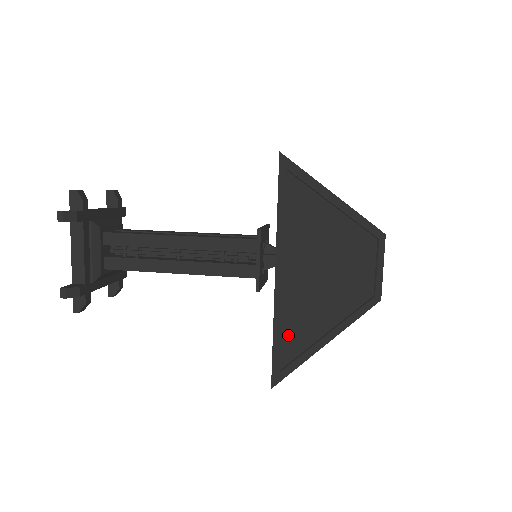
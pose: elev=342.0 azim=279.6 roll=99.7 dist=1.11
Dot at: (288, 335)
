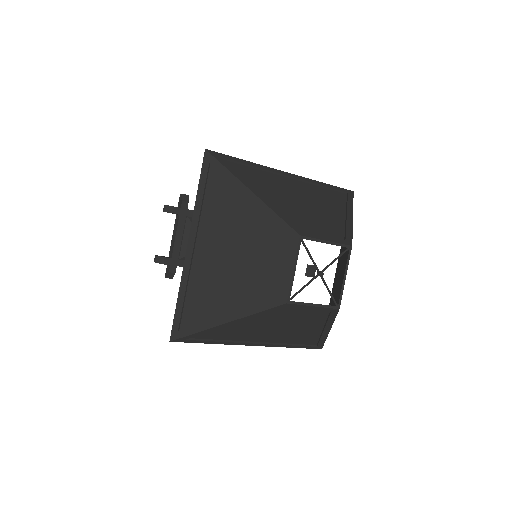
Dot at: (192, 302)
